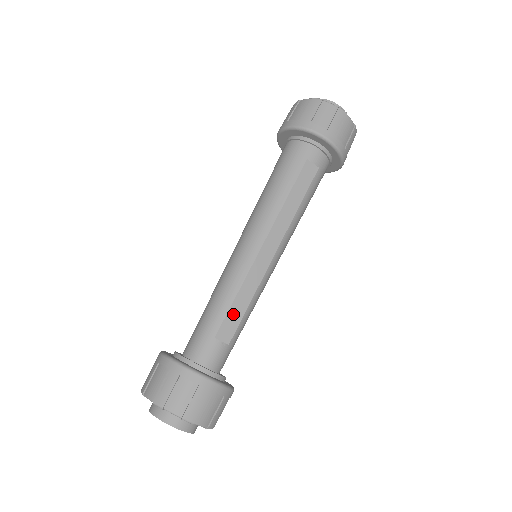
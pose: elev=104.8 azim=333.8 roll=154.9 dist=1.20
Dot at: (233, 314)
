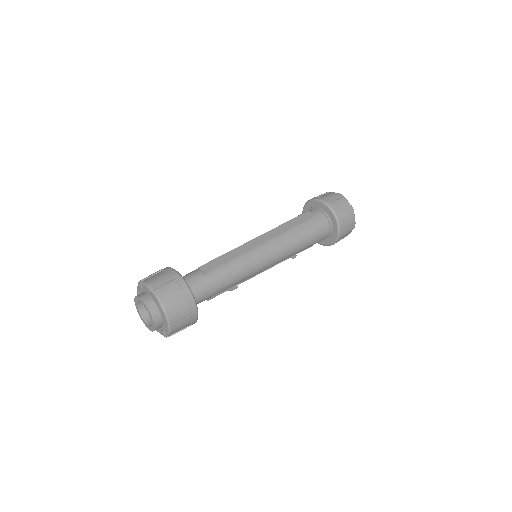
Dot at: (218, 261)
